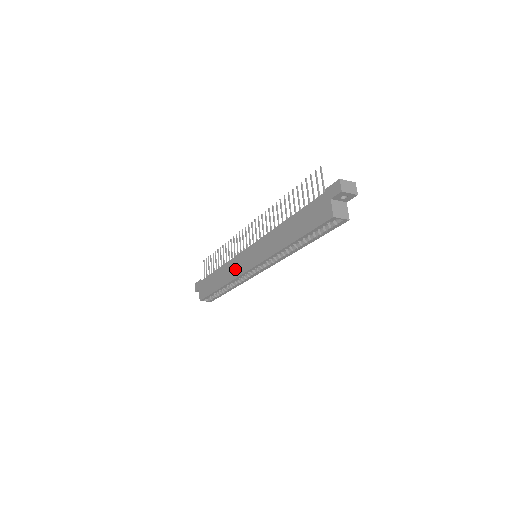
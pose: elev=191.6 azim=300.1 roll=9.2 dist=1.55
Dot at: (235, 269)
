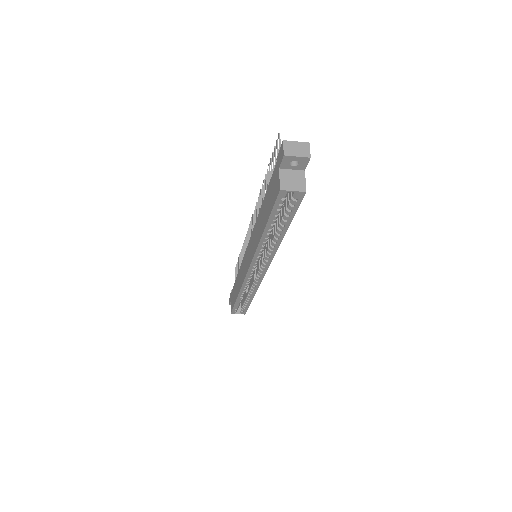
Dot at: (242, 274)
